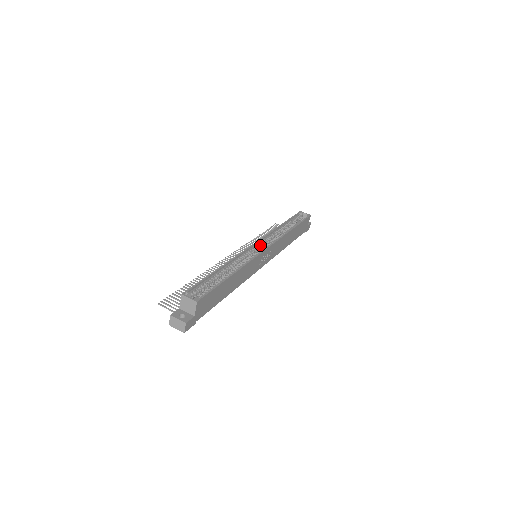
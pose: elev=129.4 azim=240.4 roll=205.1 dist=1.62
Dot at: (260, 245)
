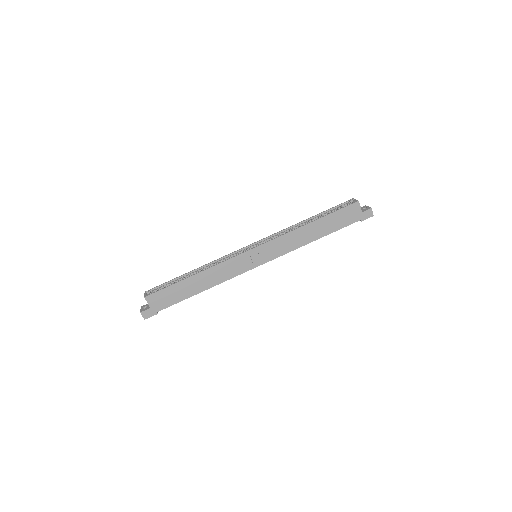
Dot at: occluded
